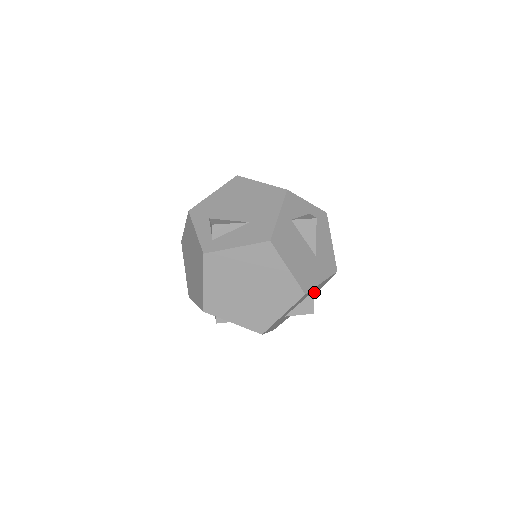
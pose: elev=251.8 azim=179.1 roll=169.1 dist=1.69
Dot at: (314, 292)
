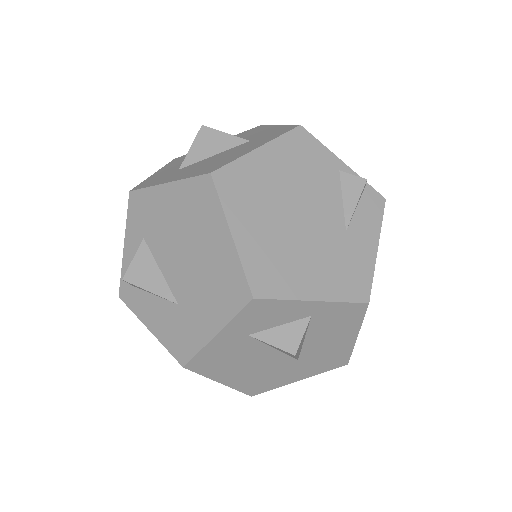
Dot at: occluded
